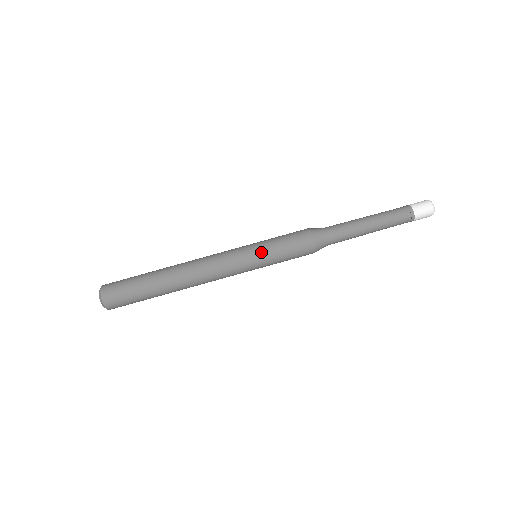
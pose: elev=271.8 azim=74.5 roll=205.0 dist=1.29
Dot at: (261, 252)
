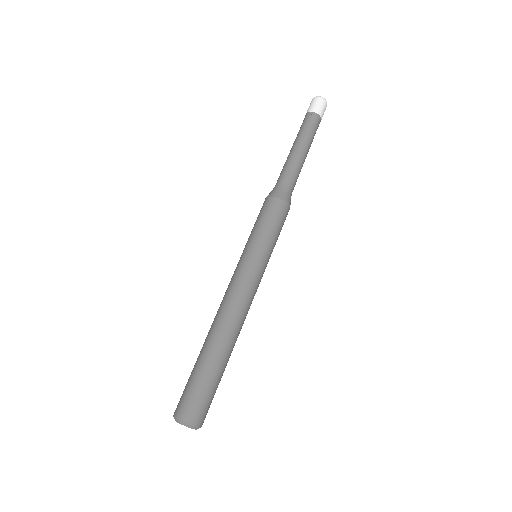
Dot at: (261, 248)
